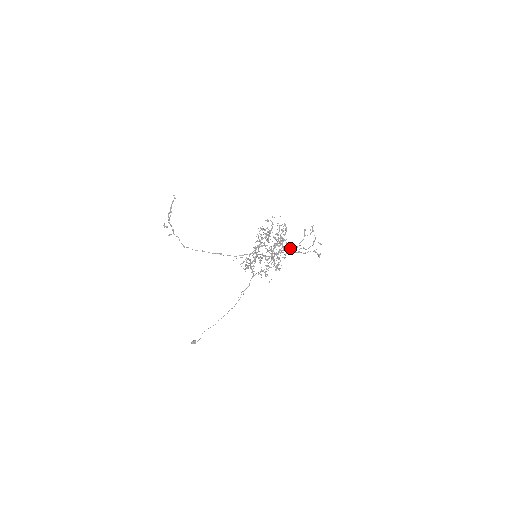
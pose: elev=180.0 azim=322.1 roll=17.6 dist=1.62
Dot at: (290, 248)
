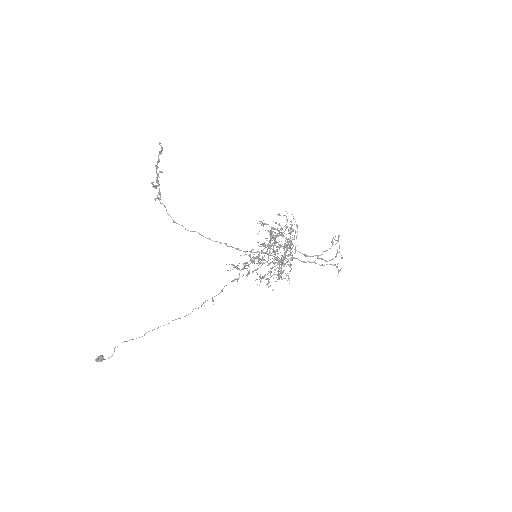
Dot at: (307, 255)
